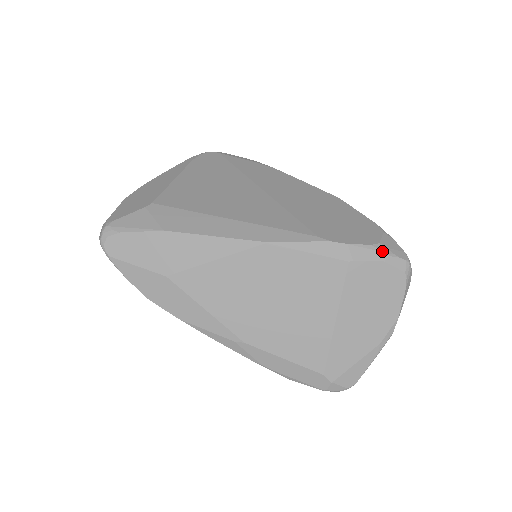
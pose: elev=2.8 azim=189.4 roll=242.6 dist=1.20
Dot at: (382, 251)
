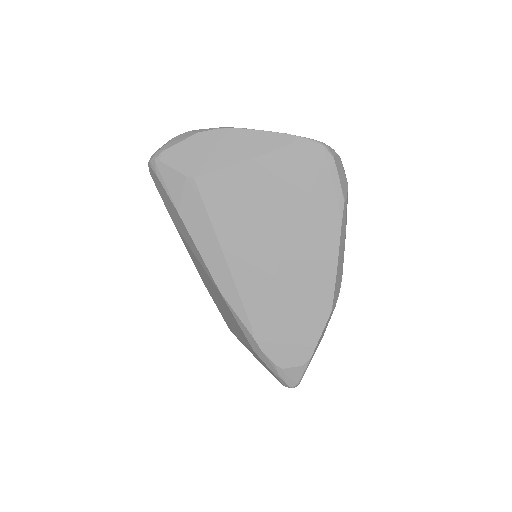
Dot at: (278, 372)
